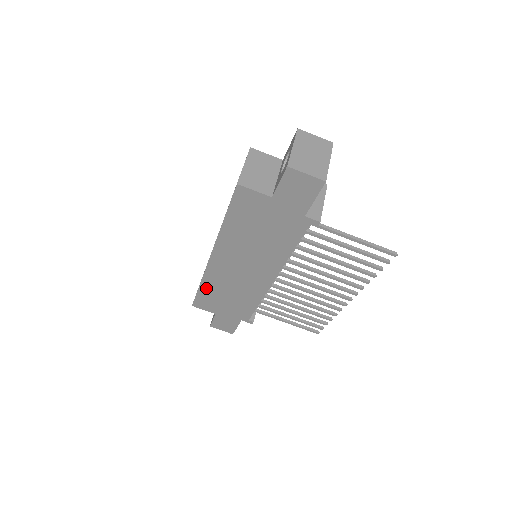
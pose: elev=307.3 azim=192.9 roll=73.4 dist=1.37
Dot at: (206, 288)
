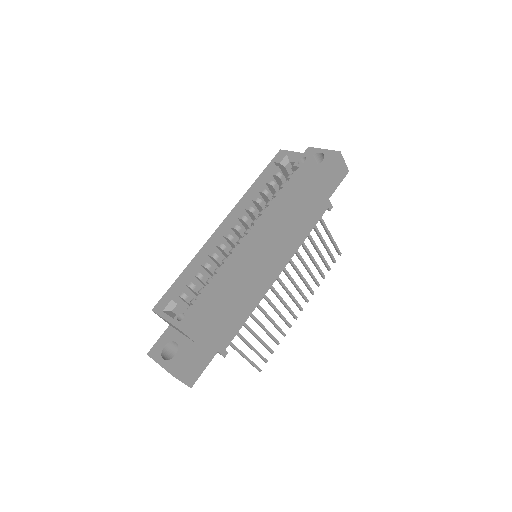
Dot at: (217, 289)
